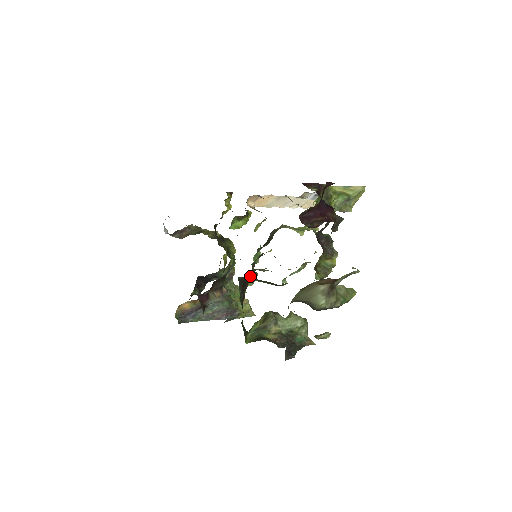
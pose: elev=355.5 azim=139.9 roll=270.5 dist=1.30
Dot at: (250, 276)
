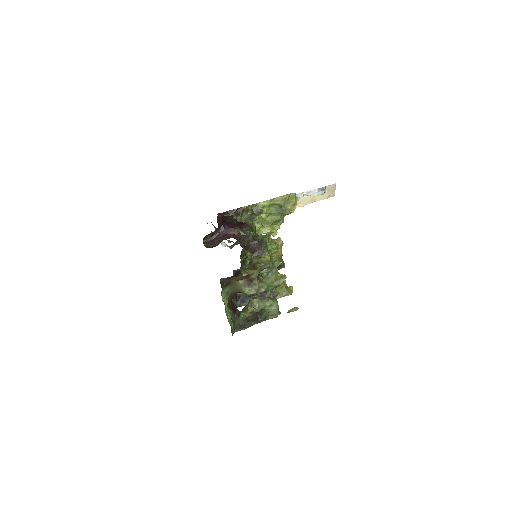
Dot at: (234, 275)
